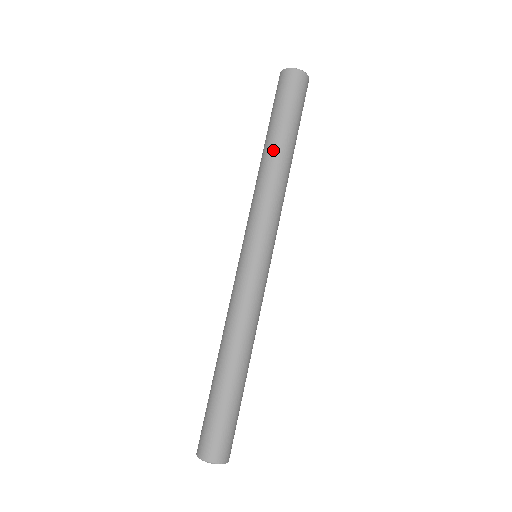
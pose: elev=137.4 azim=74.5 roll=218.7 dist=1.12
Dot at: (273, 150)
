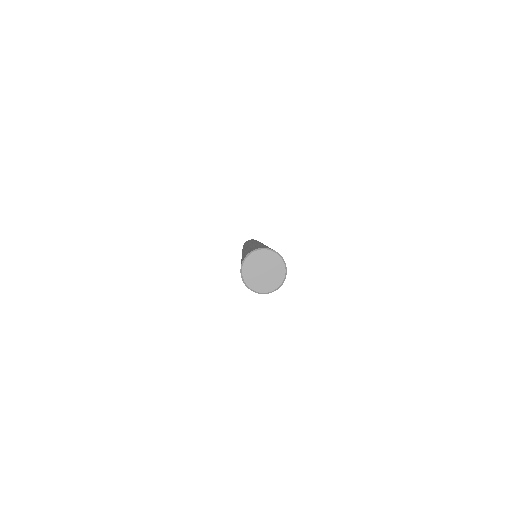
Dot at: occluded
